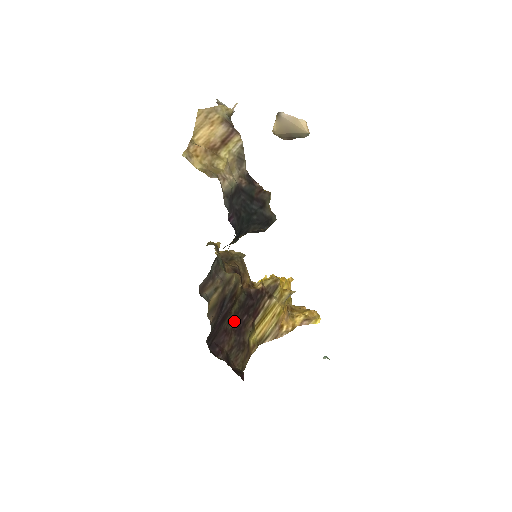
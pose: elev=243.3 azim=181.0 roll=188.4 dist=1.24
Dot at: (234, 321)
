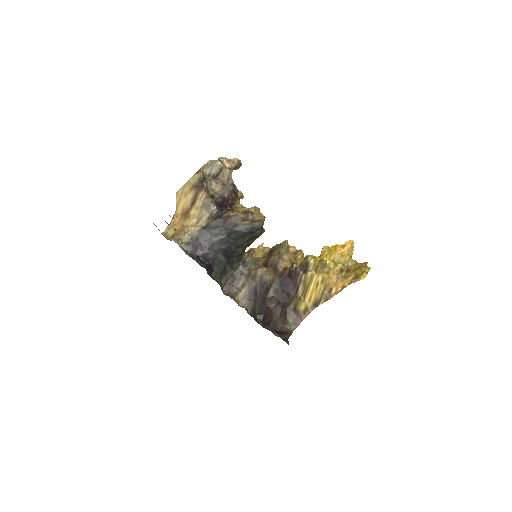
Dot at: (276, 298)
